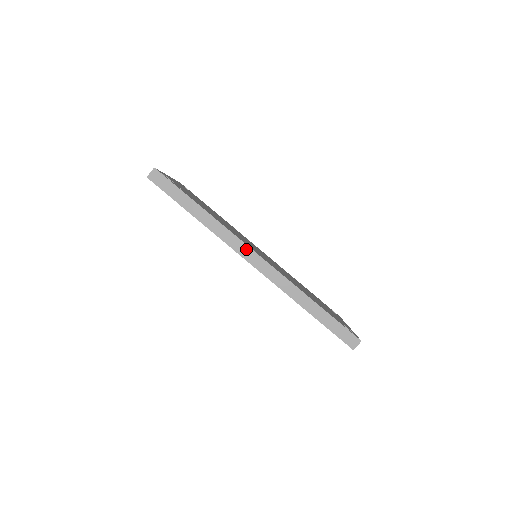
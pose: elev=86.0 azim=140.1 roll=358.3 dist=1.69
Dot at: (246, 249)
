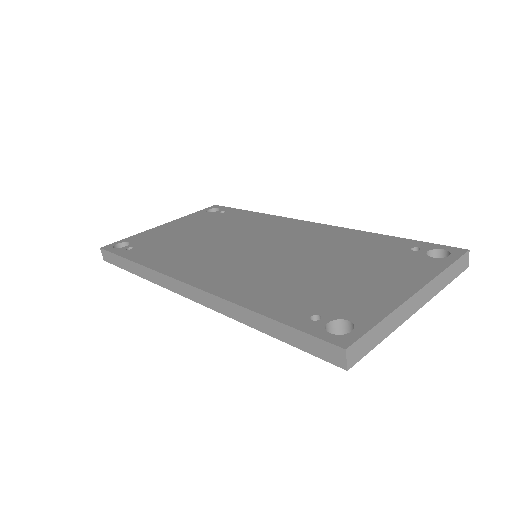
Dot at: (175, 283)
